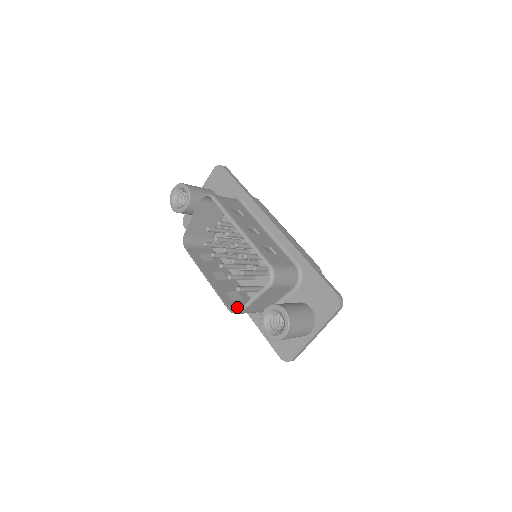
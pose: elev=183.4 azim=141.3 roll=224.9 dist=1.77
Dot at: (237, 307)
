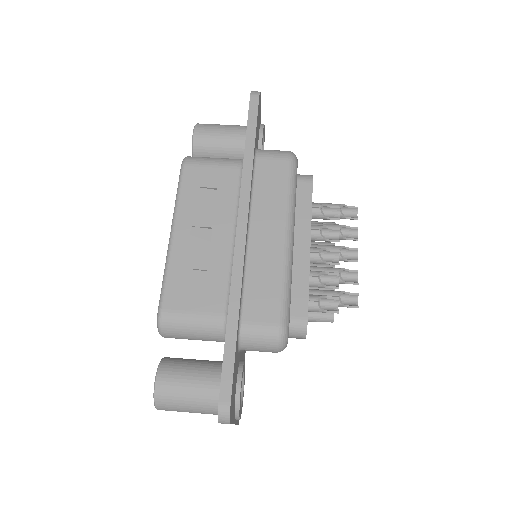
Dot at: occluded
